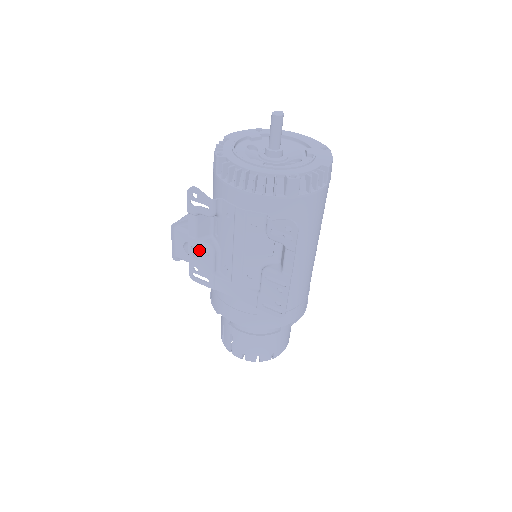
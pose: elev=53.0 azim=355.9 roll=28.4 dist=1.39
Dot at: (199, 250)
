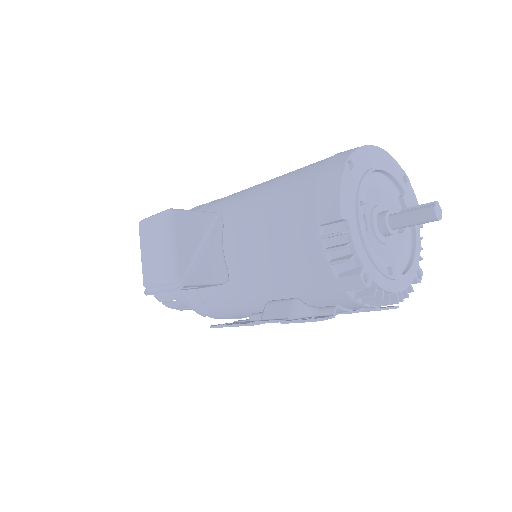
Dot at: occluded
